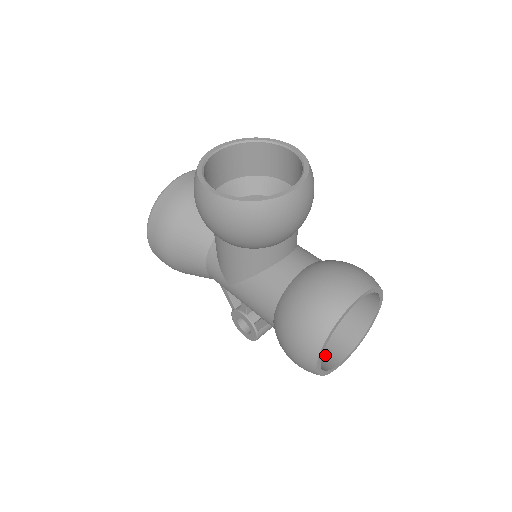
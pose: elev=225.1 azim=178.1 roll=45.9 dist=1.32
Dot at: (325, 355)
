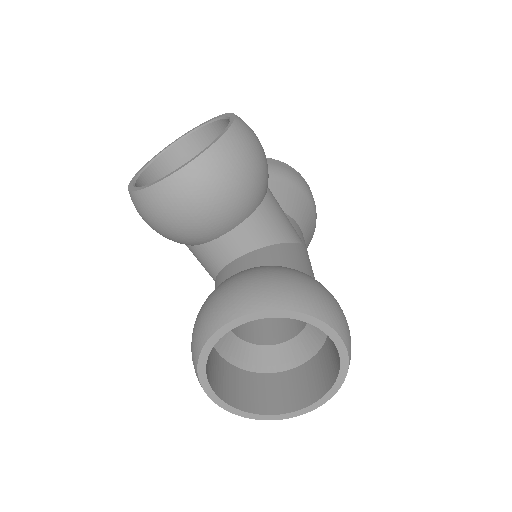
Dot at: (284, 395)
